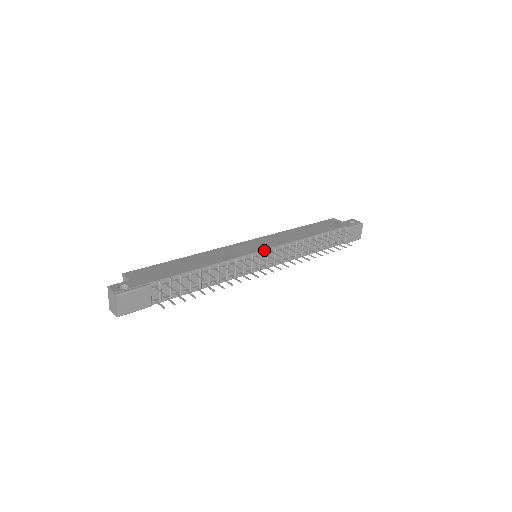
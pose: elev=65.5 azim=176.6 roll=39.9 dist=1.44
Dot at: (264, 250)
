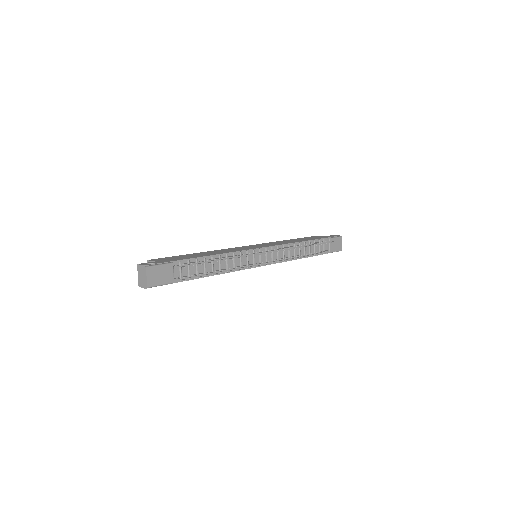
Dot at: (262, 248)
